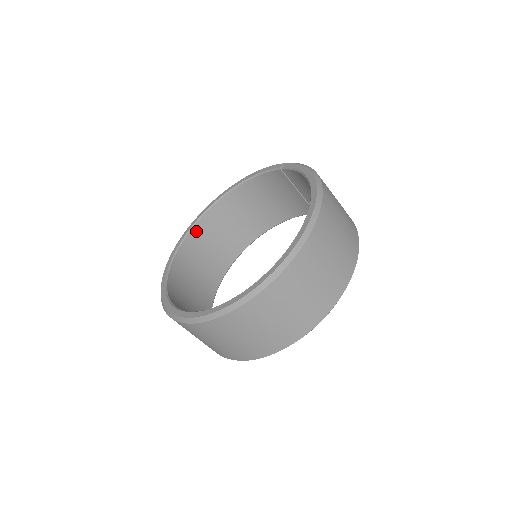
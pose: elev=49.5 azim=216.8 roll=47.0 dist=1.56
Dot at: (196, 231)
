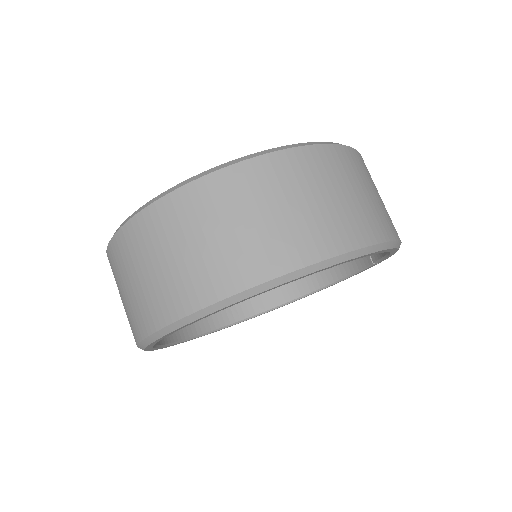
Dot at: occluded
